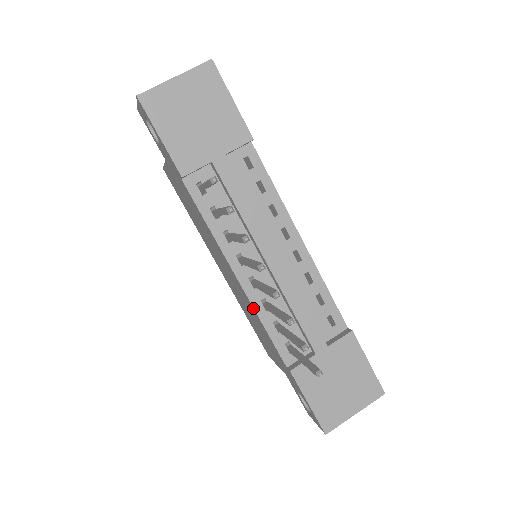
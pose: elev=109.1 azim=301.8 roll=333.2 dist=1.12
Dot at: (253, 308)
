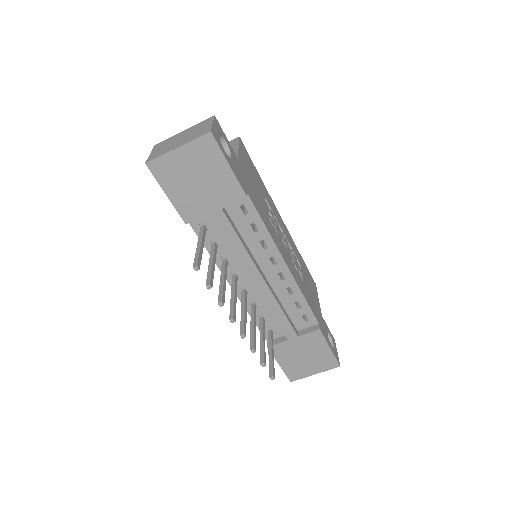
Dot at: occluded
